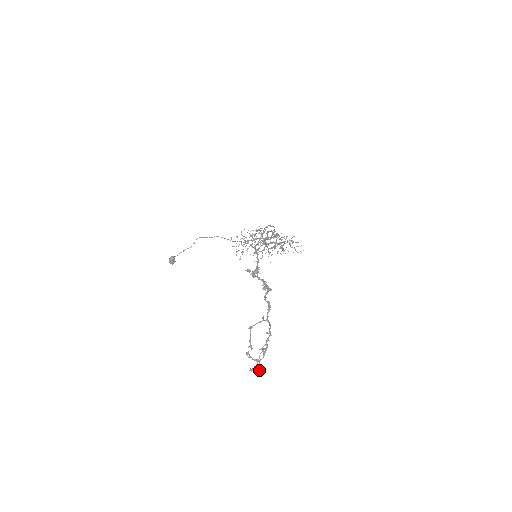
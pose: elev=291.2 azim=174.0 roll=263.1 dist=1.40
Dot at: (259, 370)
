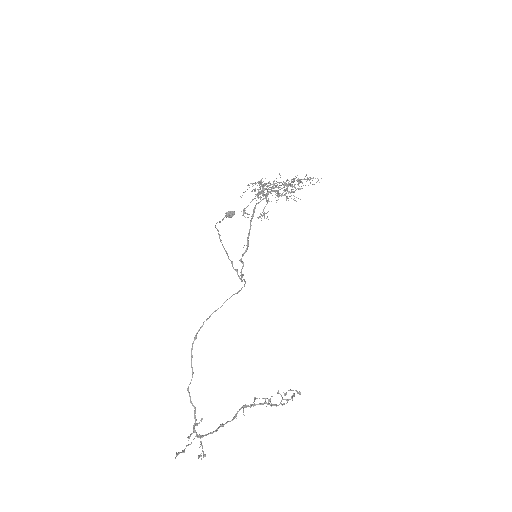
Dot at: (300, 394)
